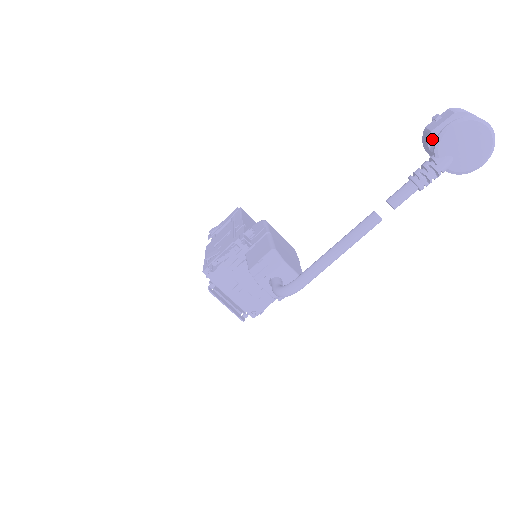
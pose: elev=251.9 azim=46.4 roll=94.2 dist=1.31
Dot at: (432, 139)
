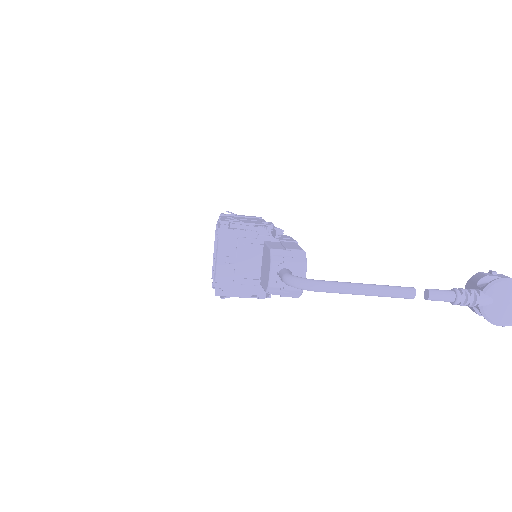
Dot at: (484, 281)
